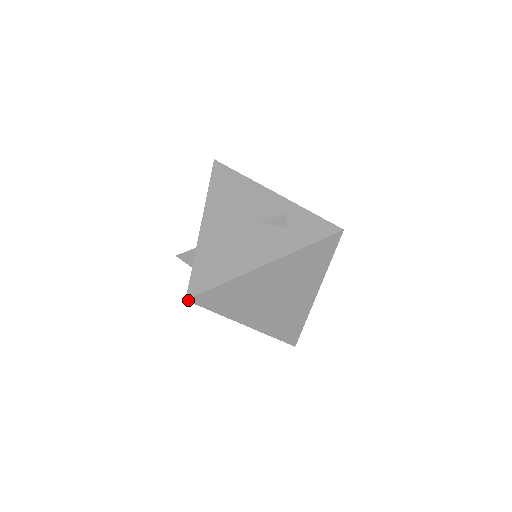
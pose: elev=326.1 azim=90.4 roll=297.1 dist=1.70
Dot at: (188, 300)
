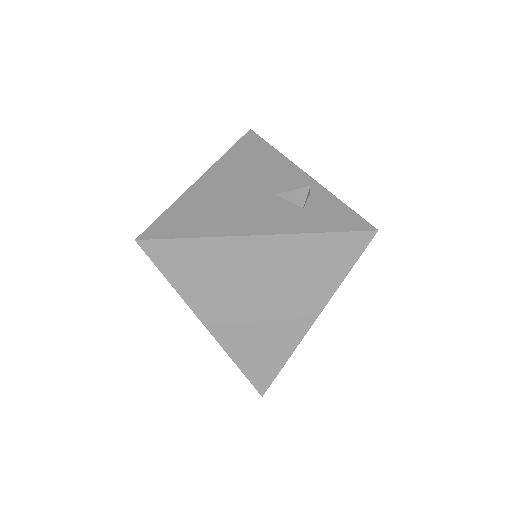
Dot at: (138, 242)
